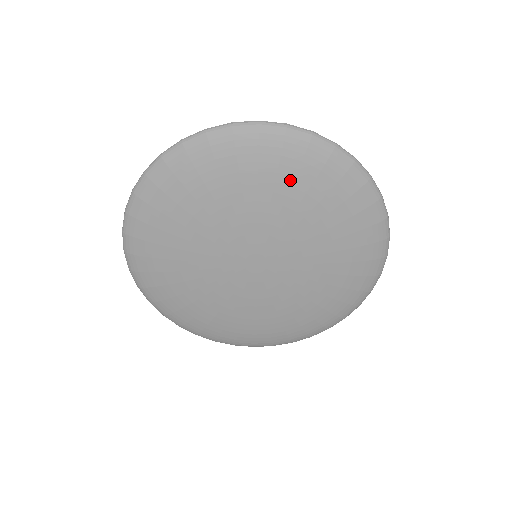
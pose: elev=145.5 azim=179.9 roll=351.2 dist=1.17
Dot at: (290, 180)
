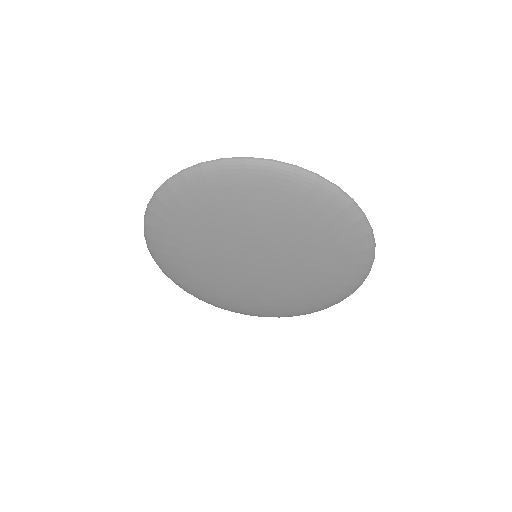
Dot at: (316, 226)
